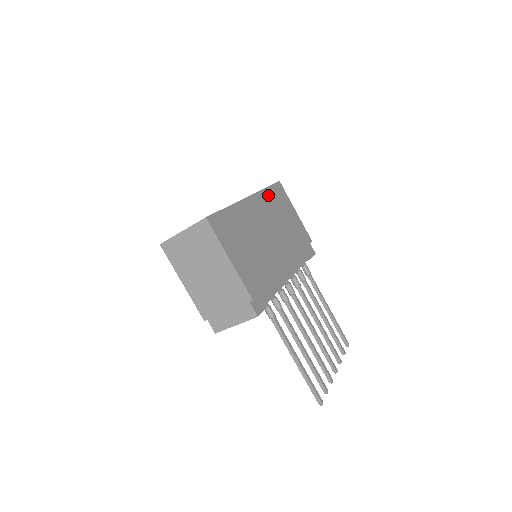
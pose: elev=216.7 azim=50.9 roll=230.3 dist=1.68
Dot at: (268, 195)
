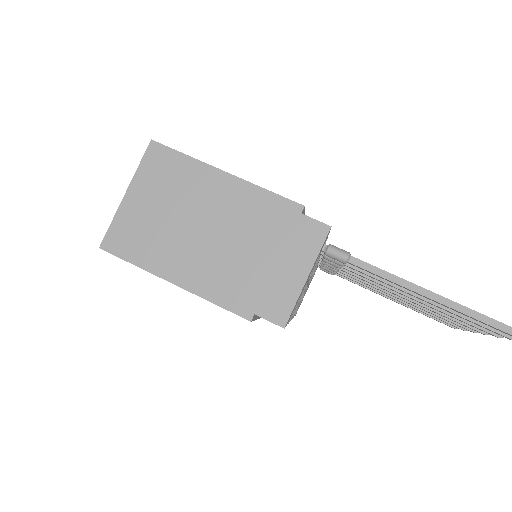
Dot at: occluded
